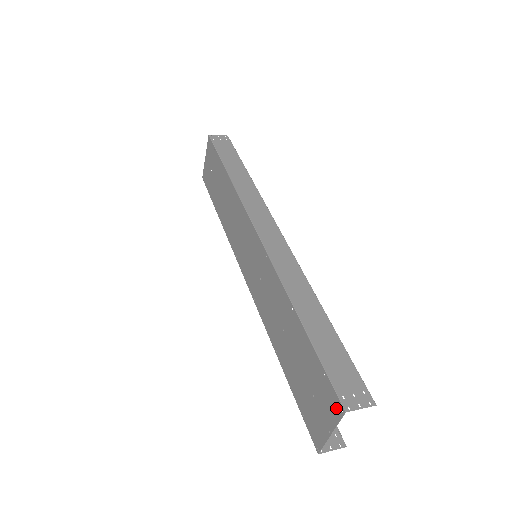
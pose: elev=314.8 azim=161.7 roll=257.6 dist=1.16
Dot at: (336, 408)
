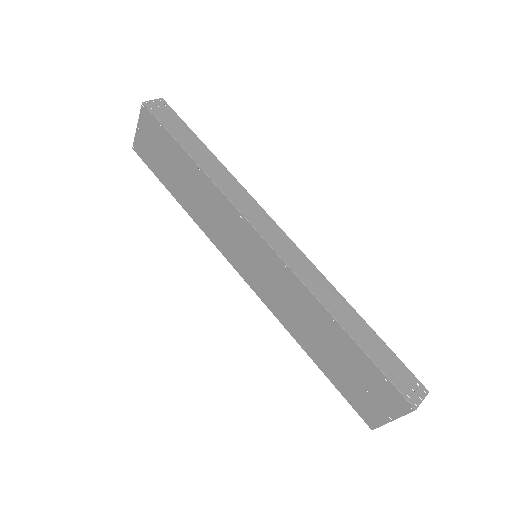
Dot at: (402, 405)
